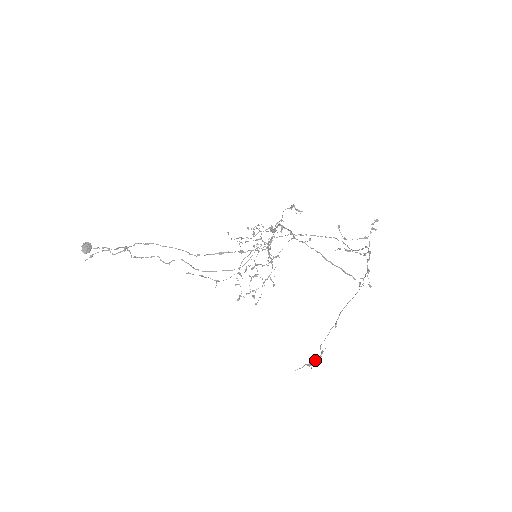
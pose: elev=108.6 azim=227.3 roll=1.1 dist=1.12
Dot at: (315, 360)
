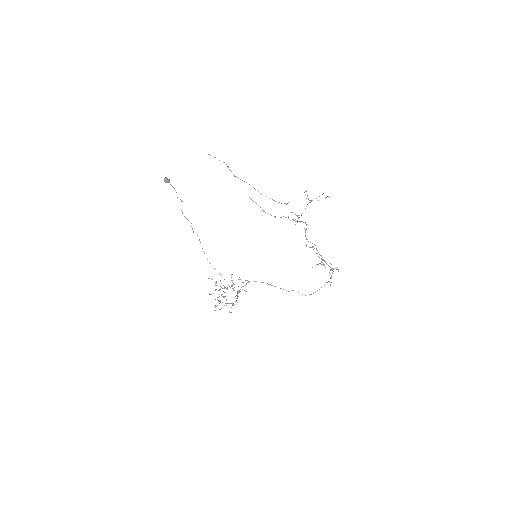
Dot at: (316, 249)
